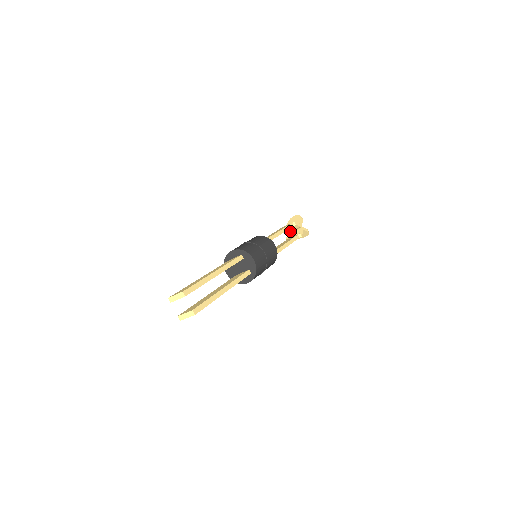
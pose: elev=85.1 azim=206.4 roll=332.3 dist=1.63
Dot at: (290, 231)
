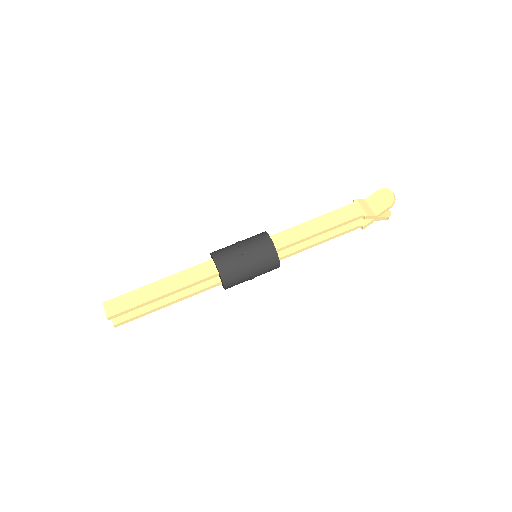
Dot at: occluded
